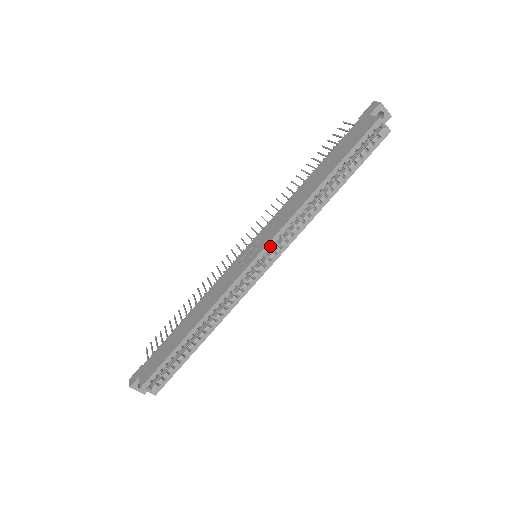
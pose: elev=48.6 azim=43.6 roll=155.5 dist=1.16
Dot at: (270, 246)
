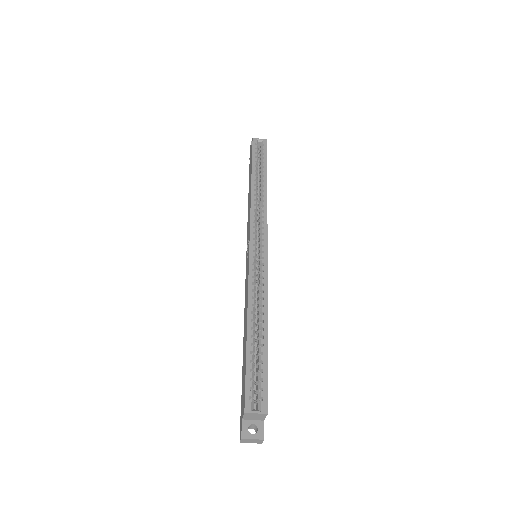
Dot at: (253, 232)
